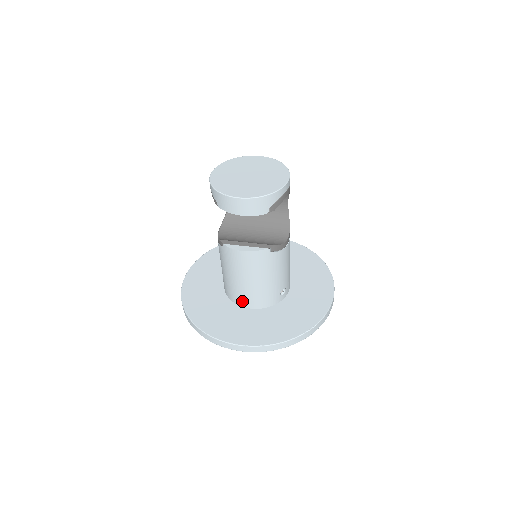
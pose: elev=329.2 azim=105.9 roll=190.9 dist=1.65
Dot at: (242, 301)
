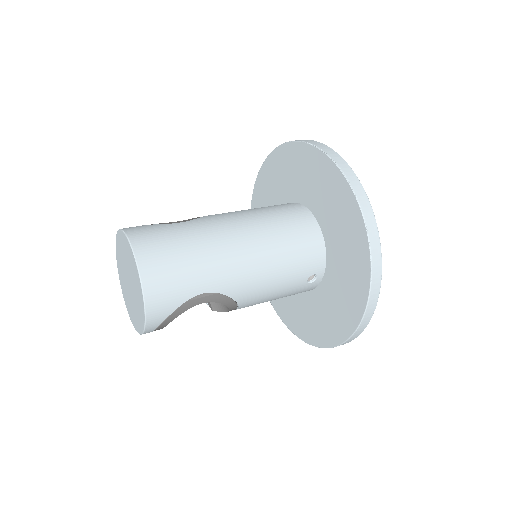
Dot at: occluded
